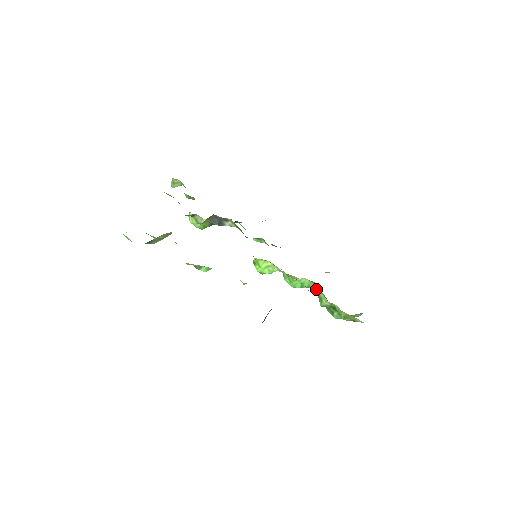
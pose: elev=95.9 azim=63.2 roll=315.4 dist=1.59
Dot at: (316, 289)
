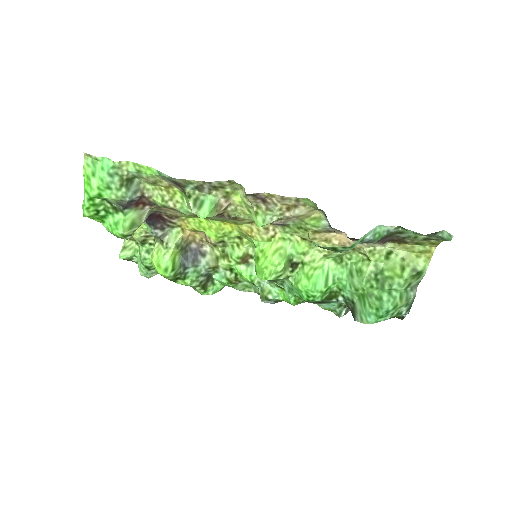
Dot at: (346, 273)
